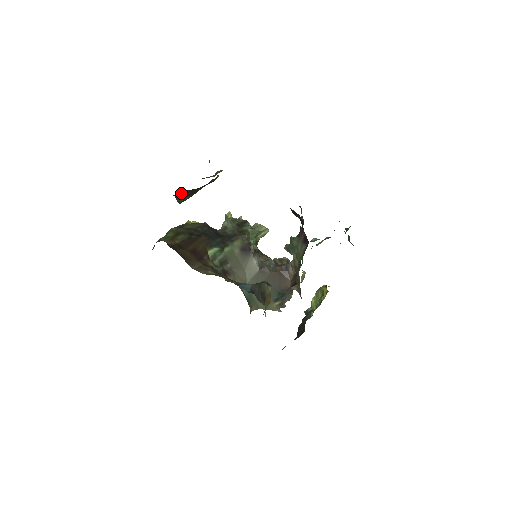
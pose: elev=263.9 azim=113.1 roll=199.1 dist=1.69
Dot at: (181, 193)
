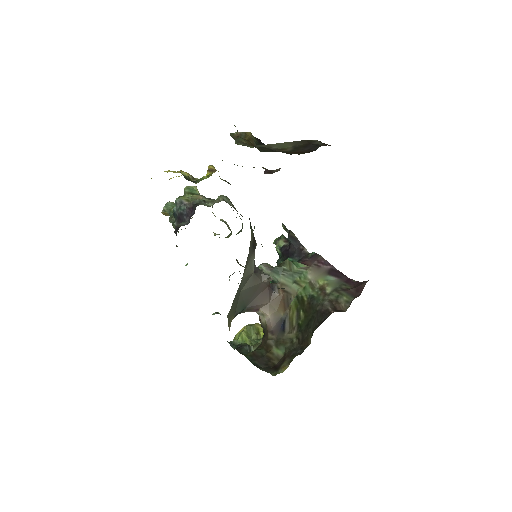
Dot at: (312, 144)
